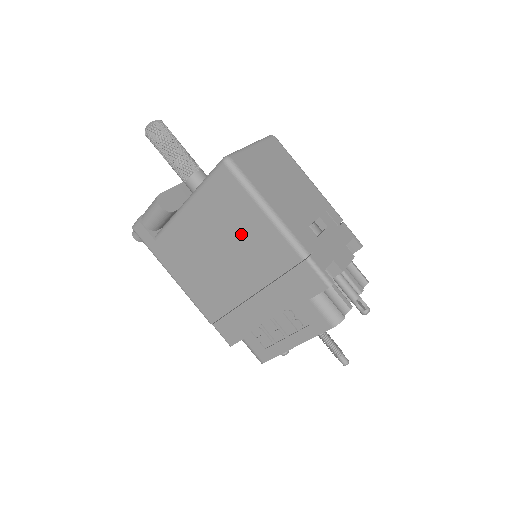
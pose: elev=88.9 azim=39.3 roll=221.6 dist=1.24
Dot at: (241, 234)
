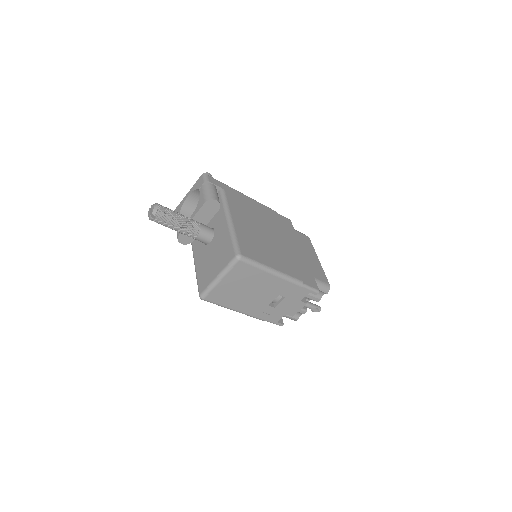
Dot at: occluded
